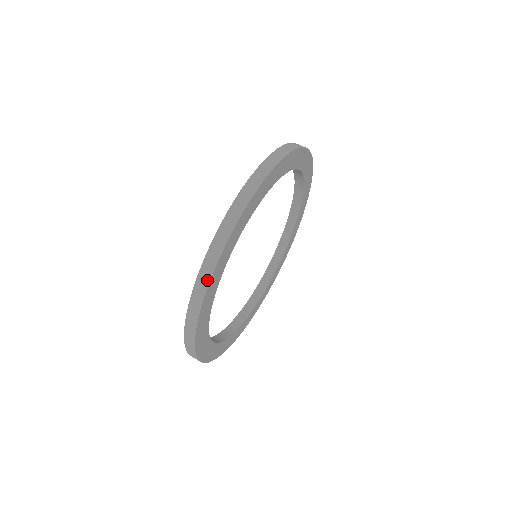
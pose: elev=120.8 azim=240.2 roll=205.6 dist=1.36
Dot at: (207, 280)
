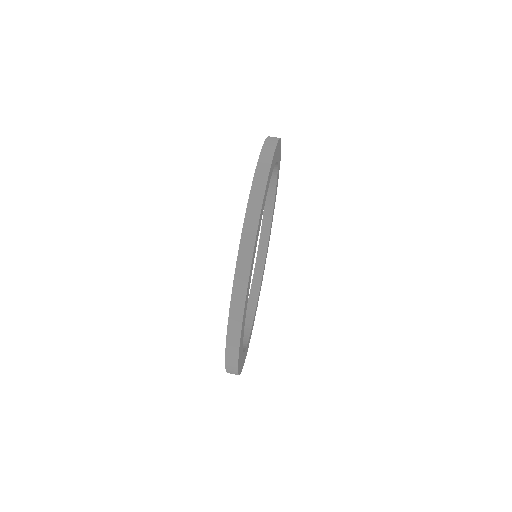
Dot at: (265, 177)
